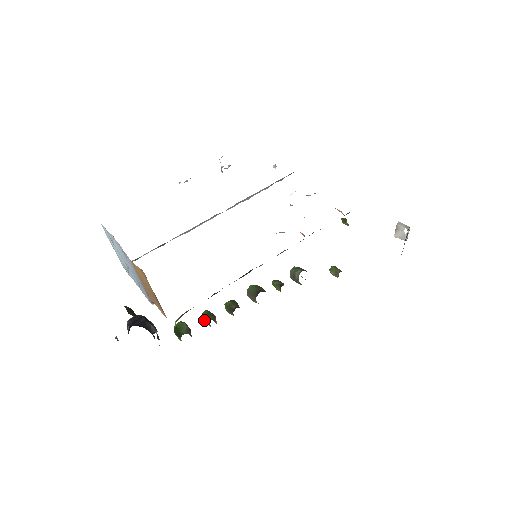
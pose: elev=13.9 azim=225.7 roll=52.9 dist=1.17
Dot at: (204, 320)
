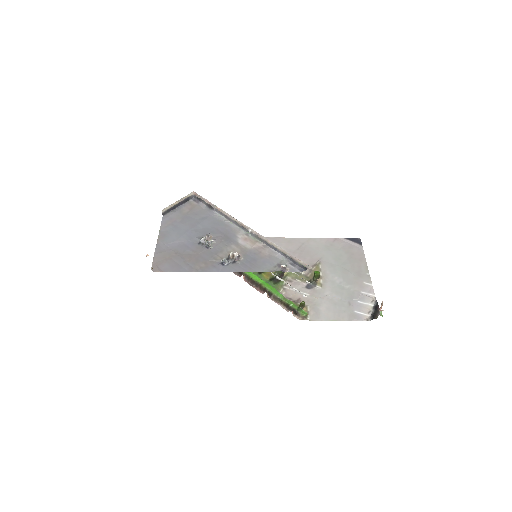
Dot at: occluded
